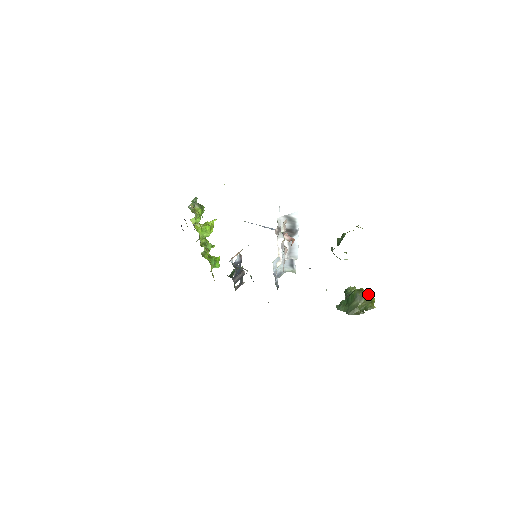
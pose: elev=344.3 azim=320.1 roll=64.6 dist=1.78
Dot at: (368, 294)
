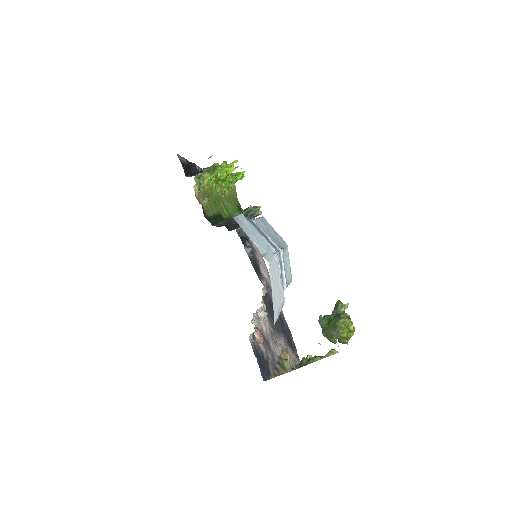
Dot at: (350, 328)
